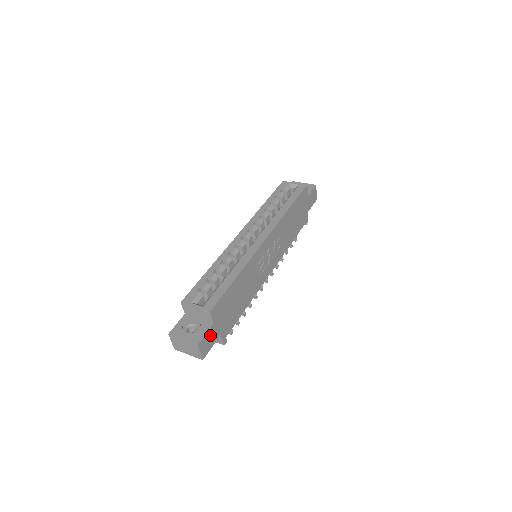
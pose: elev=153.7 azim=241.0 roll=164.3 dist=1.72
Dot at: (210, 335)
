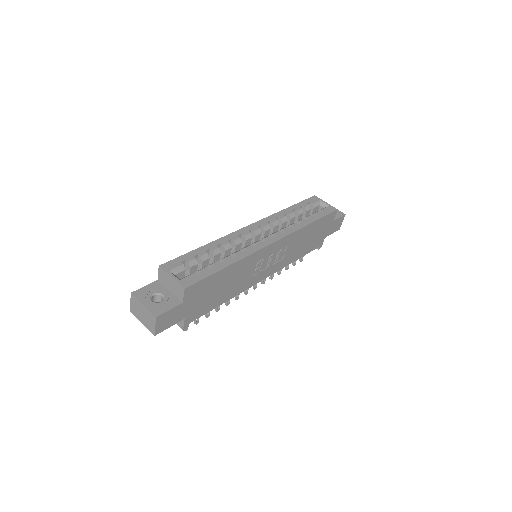
Dot at: (174, 313)
